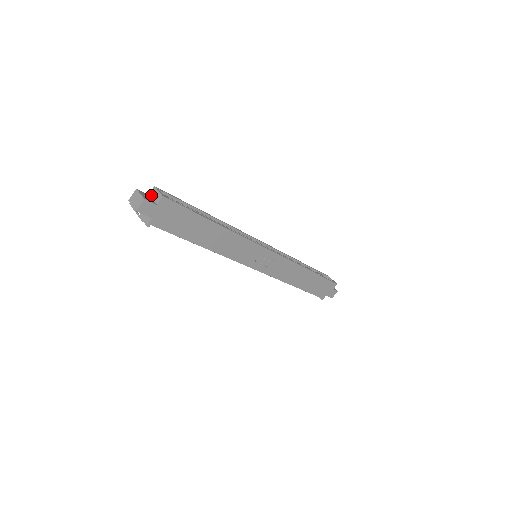
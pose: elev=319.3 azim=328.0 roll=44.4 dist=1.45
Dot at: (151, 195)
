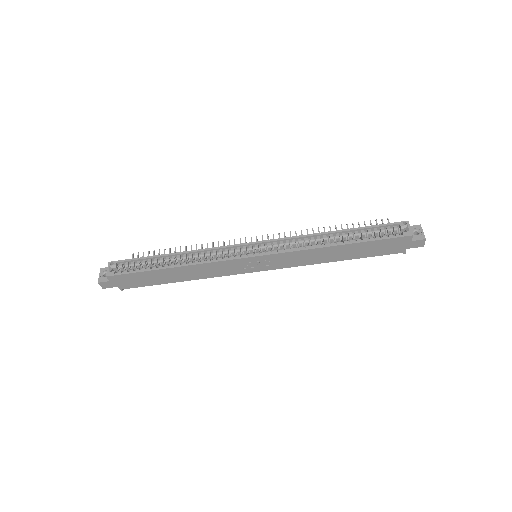
Dot at: occluded
